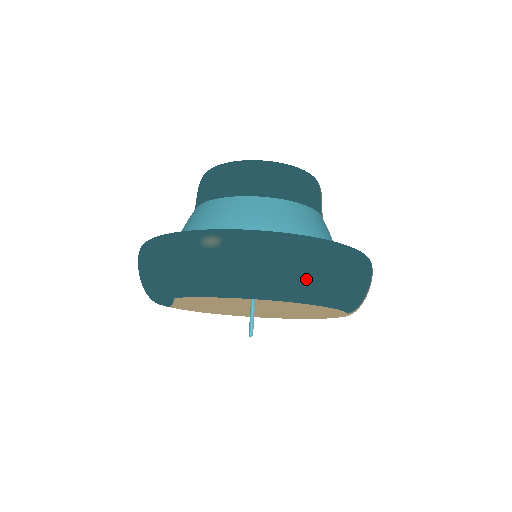
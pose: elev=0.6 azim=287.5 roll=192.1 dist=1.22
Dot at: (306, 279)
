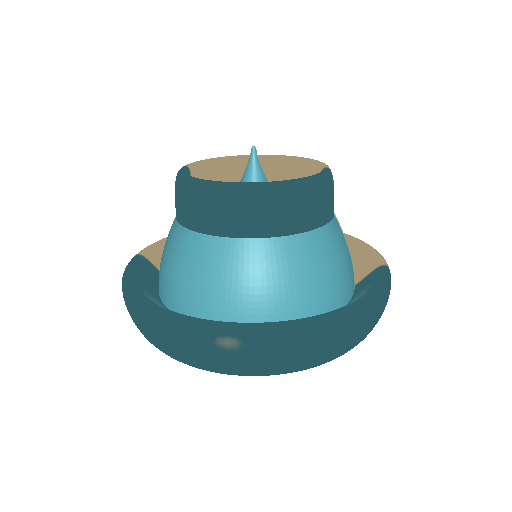
Dot at: (334, 354)
